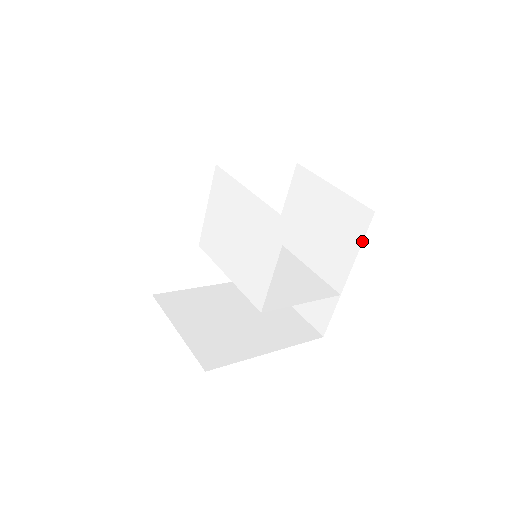
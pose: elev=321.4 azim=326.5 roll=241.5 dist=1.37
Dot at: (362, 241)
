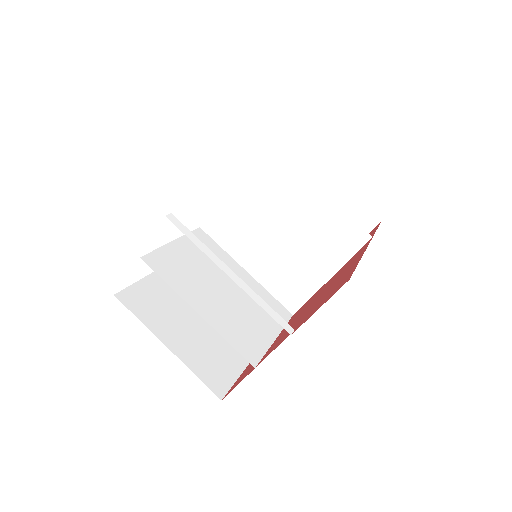
Dot at: occluded
